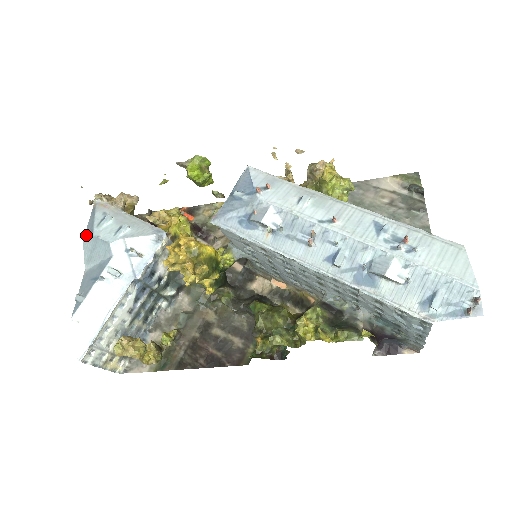
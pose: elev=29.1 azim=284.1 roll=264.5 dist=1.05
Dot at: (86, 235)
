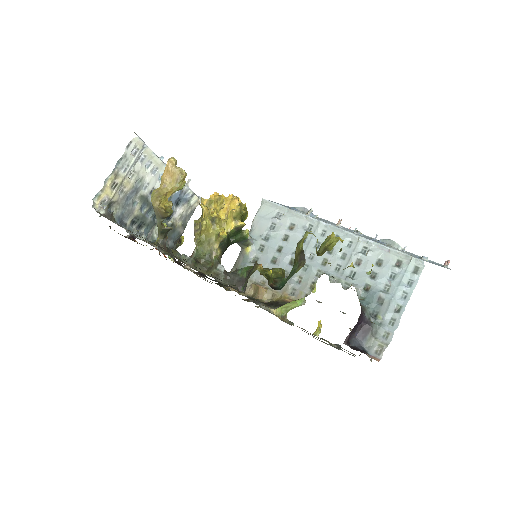
Dot at: occluded
